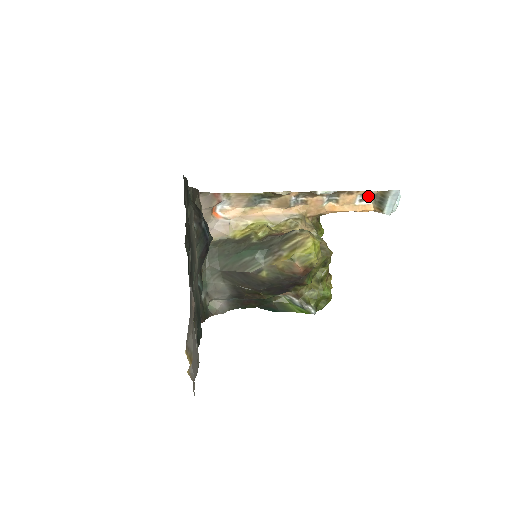
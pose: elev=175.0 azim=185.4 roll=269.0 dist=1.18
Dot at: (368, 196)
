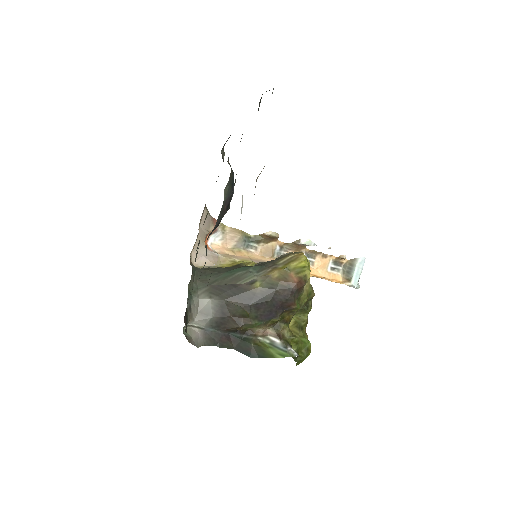
Dot at: (338, 265)
